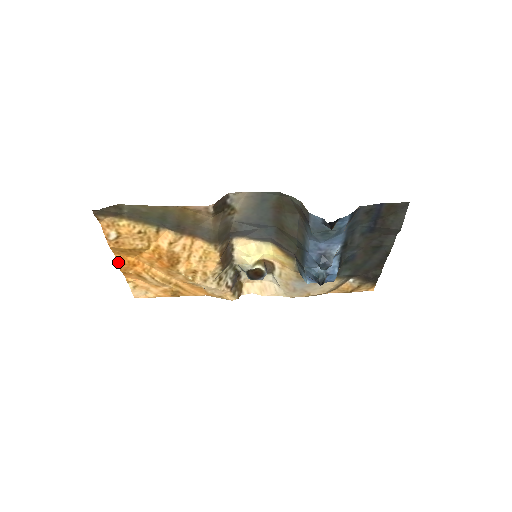
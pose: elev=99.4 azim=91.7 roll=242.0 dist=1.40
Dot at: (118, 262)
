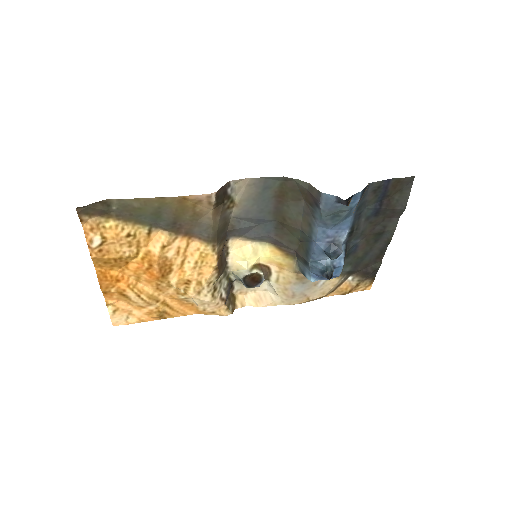
Dot at: (99, 278)
